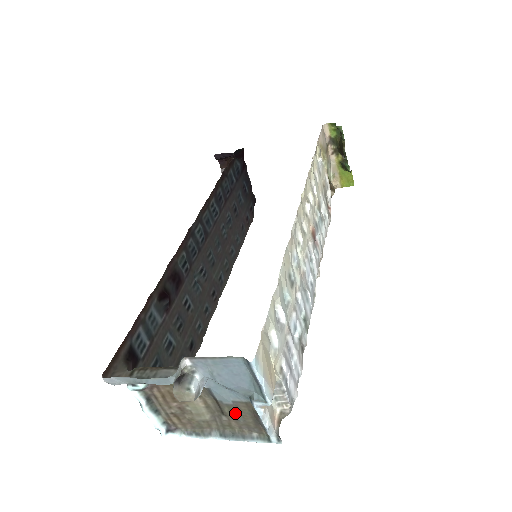
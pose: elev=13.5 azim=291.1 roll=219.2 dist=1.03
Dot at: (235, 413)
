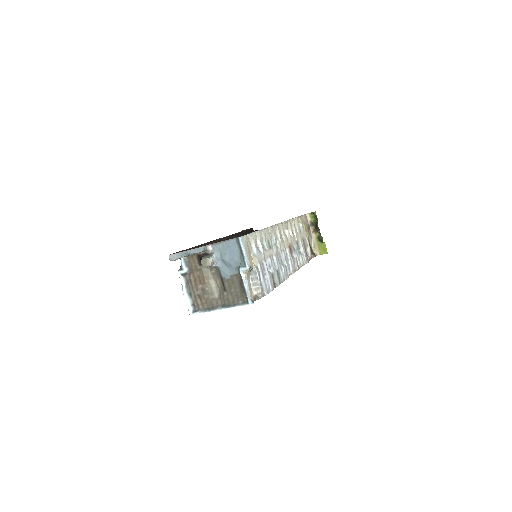
Dot at: (231, 286)
